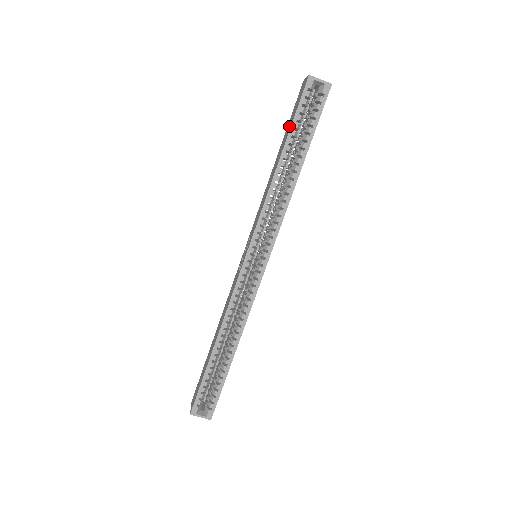
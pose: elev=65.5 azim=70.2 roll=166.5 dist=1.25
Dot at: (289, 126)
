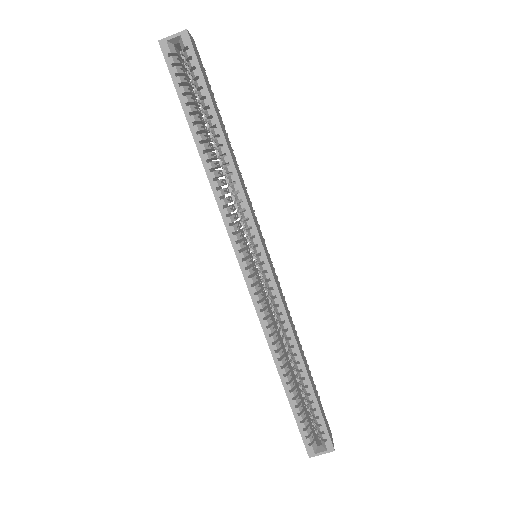
Dot at: occluded
